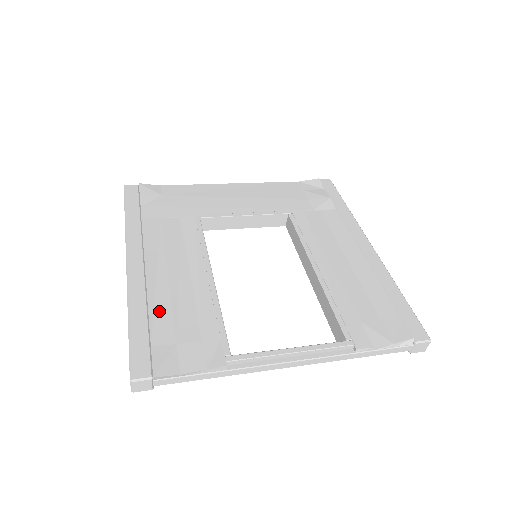
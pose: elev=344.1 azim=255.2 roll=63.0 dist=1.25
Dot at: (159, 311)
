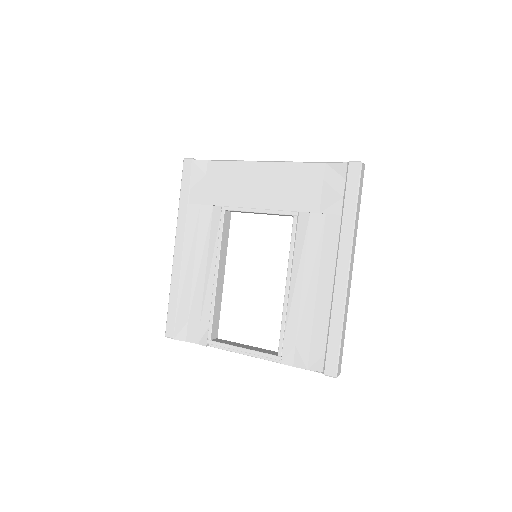
Dot at: (184, 295)
